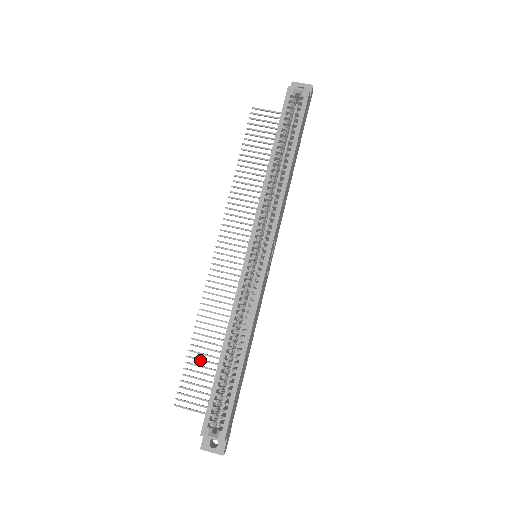
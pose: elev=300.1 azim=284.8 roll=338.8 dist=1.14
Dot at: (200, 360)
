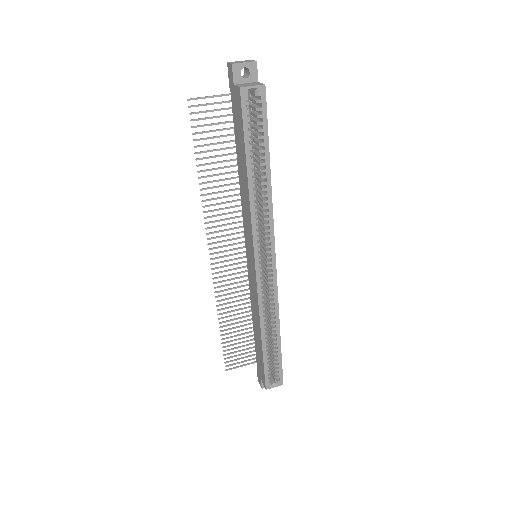
Dot at: occluded
